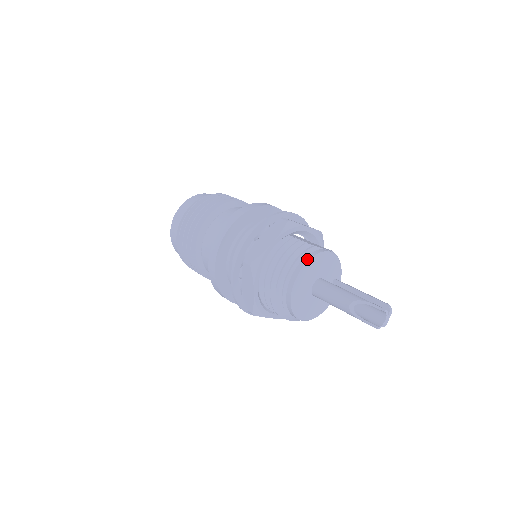
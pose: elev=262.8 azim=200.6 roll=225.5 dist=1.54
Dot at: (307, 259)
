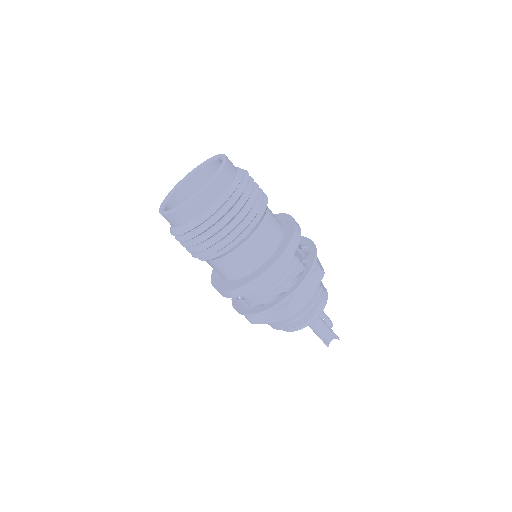
Dot at: (323, 309)
